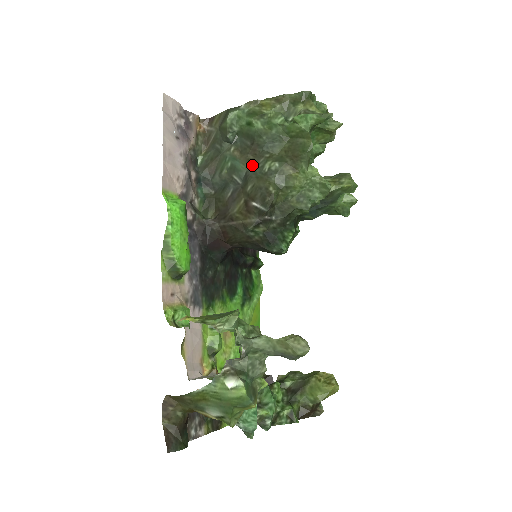
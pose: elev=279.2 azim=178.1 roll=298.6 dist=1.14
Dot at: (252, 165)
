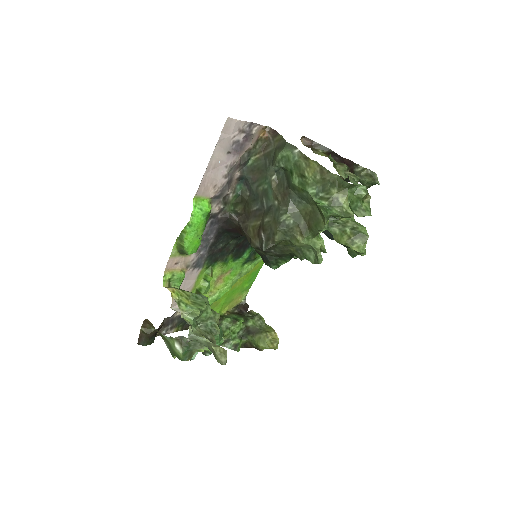
Dot at: (277, 205)
